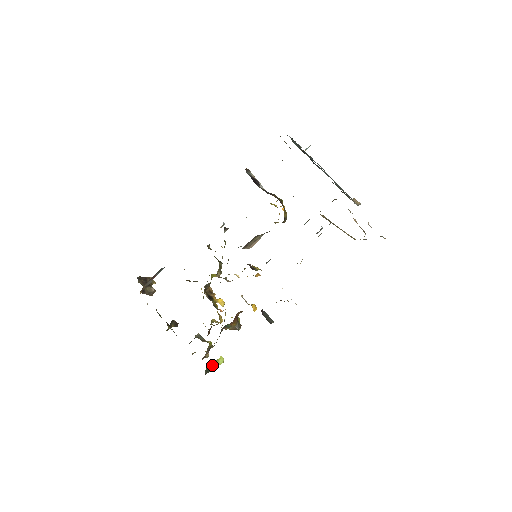
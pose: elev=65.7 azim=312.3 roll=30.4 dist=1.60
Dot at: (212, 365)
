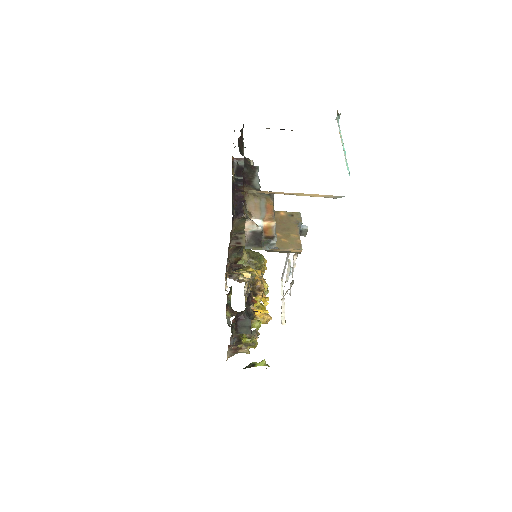
Dot at: (252, 363)
